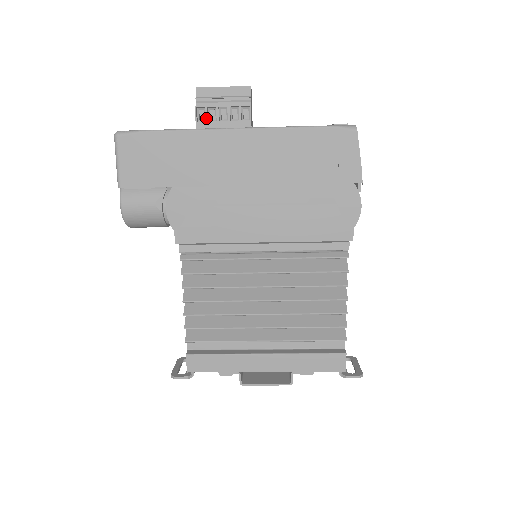
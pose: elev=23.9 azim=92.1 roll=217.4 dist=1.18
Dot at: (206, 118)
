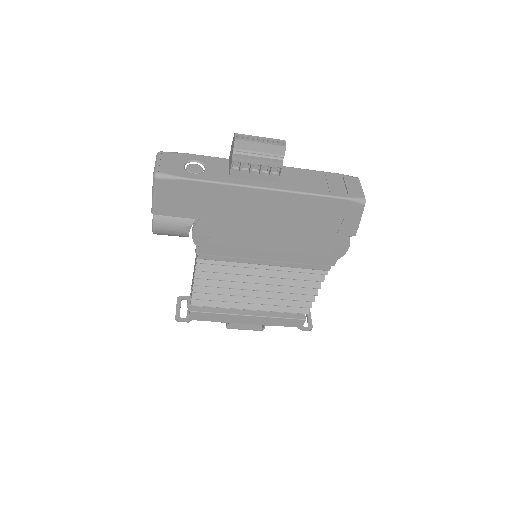
Dot at: (240, 170)
